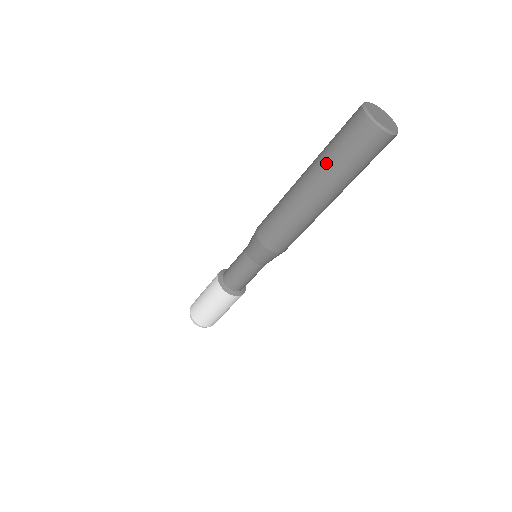
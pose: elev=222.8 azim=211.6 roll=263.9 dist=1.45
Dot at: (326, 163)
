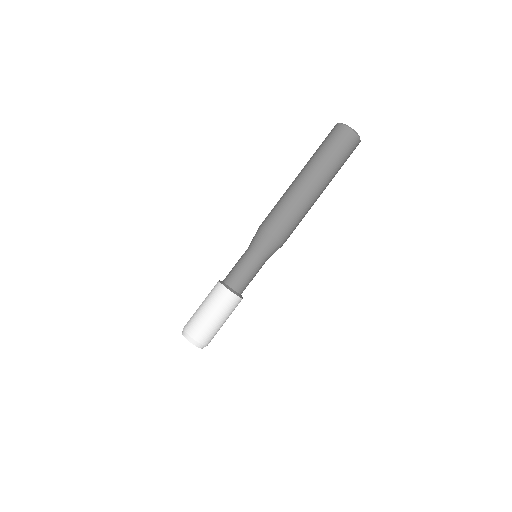
Dot at: (313, 157)
